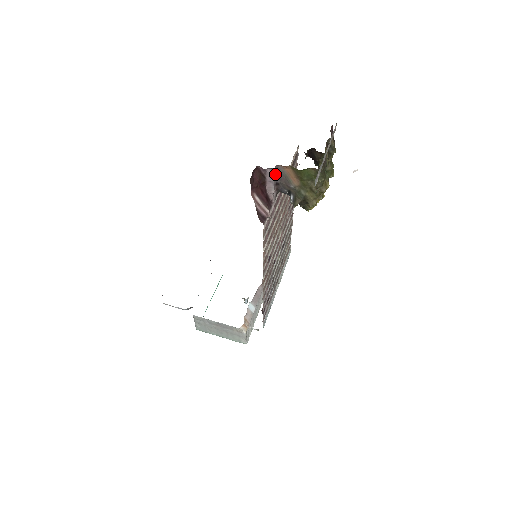
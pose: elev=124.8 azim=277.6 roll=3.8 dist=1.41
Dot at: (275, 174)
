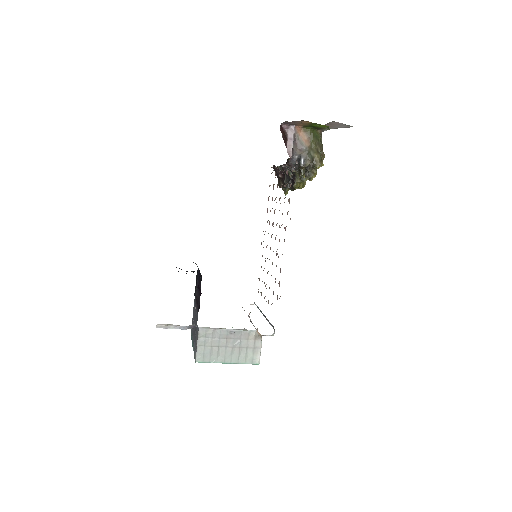
Dot at: (293, 134)
